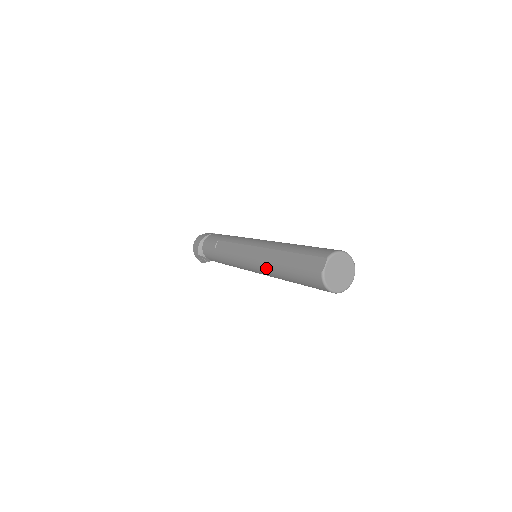
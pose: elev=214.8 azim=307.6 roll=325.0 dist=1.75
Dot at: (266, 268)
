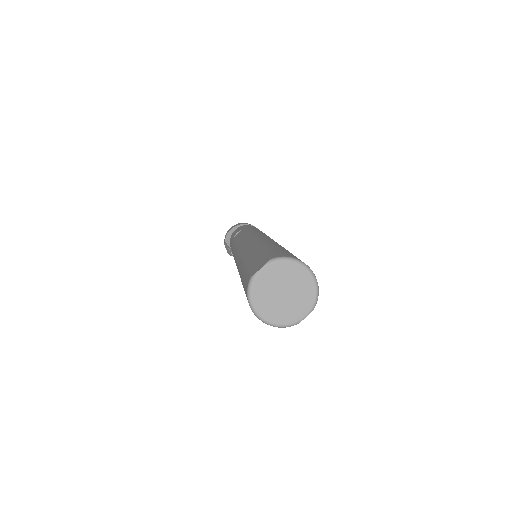
Dot at: (237, 264)
